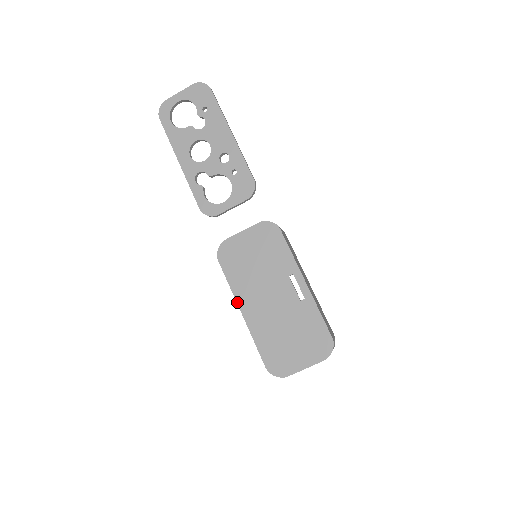
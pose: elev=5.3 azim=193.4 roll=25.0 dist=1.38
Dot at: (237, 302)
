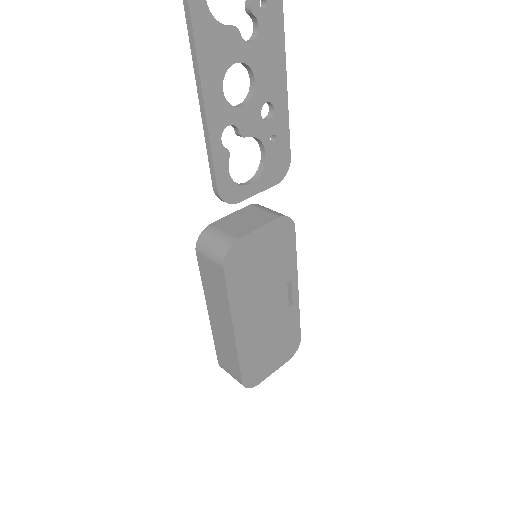
Dot at: (233, 320)
